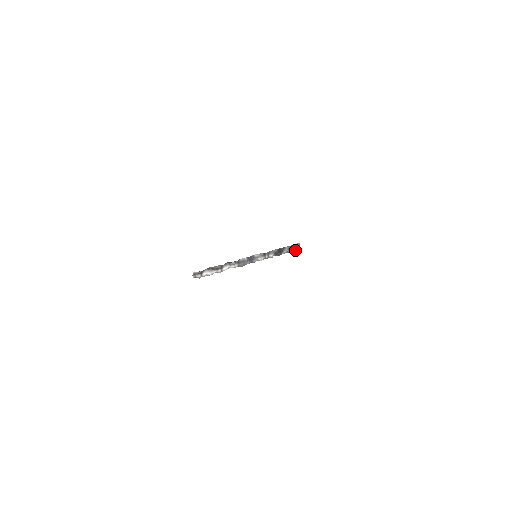
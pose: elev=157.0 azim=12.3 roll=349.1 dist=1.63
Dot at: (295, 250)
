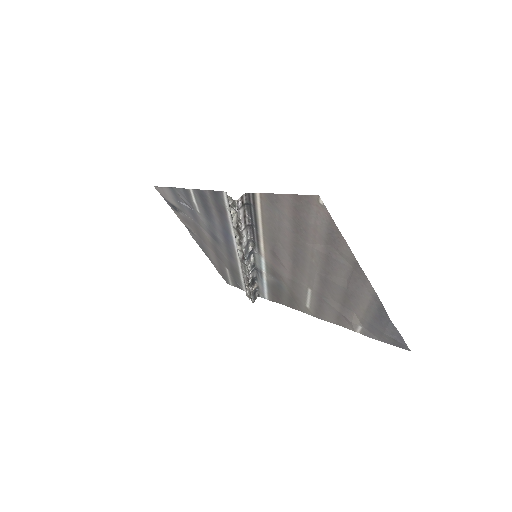
Dot at: (253, 299)
